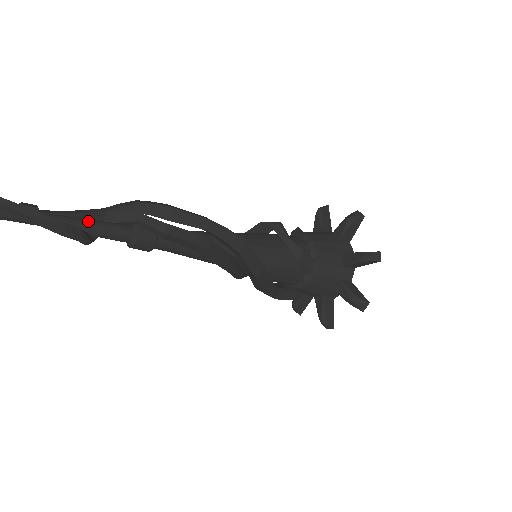
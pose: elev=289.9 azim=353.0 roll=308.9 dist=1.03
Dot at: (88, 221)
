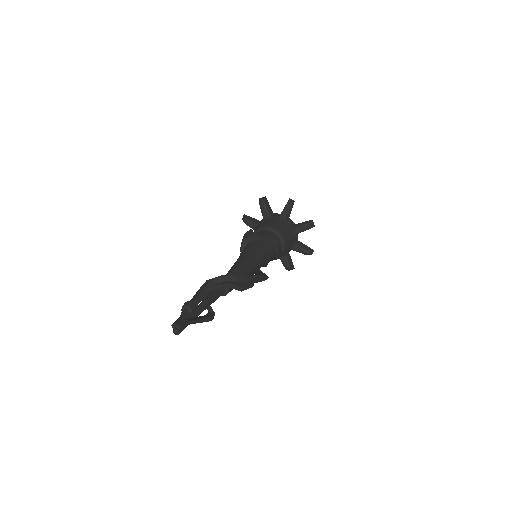
Dot at: (213, 300)
